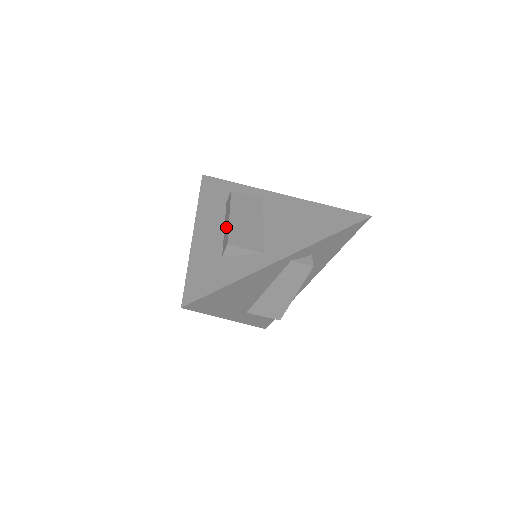
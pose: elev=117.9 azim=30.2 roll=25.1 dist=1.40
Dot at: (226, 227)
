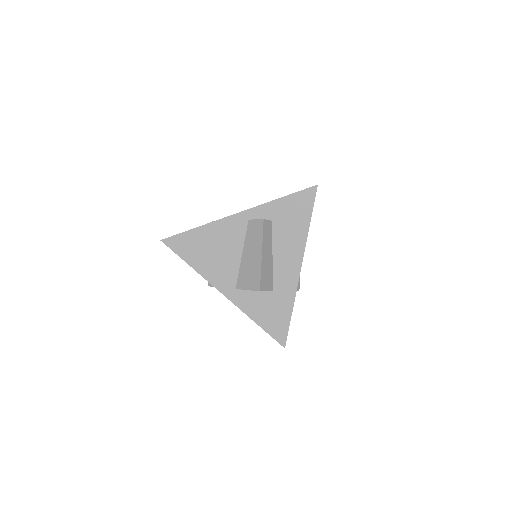
Dot at: occluded
